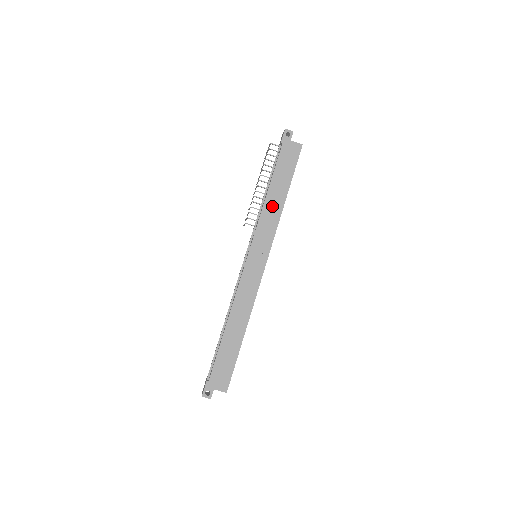
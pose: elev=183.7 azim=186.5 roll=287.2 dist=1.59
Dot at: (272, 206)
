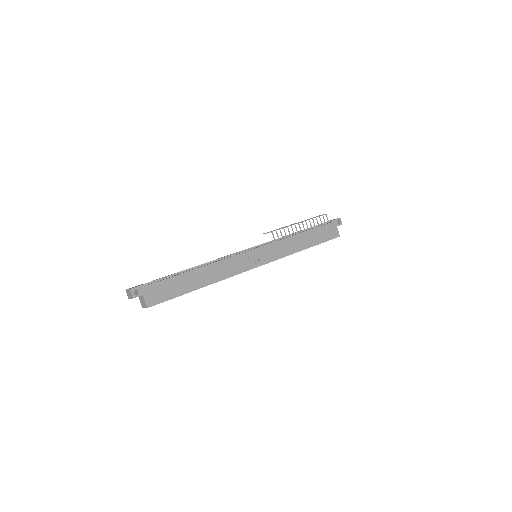
Dot at: (295, 243)
